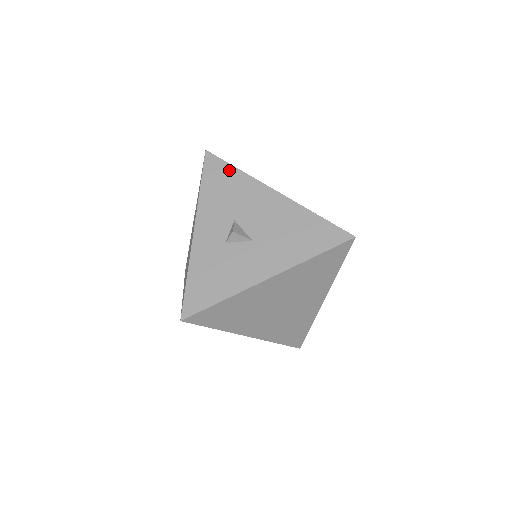
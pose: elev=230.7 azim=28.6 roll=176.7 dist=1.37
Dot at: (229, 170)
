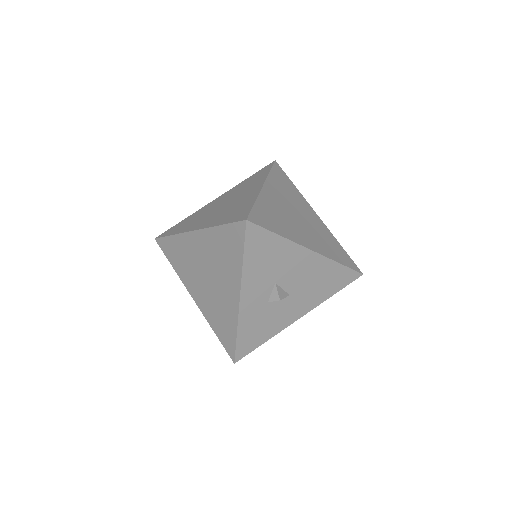
Dot at: (271, 238)
